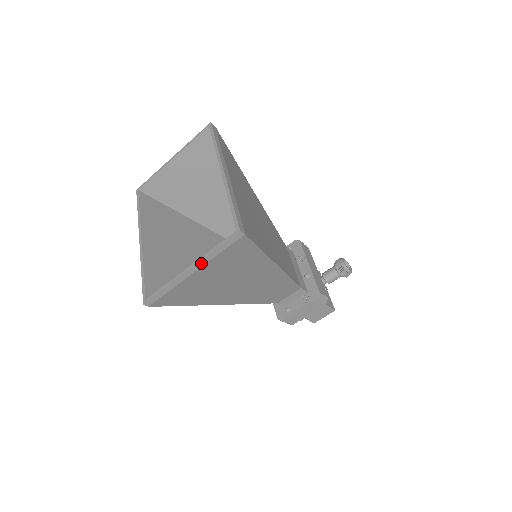
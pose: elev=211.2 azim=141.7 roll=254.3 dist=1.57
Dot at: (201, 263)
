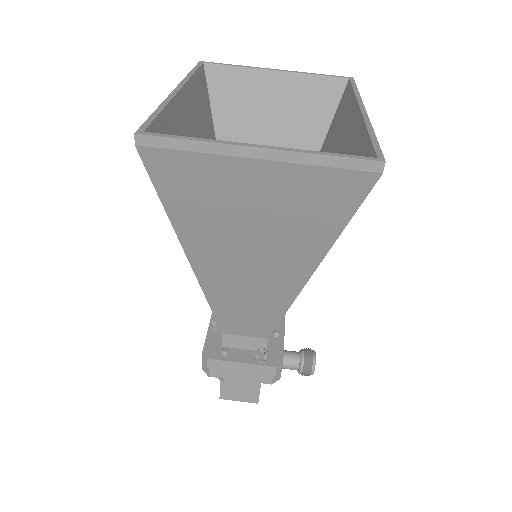
Dot at: (285, 155)
